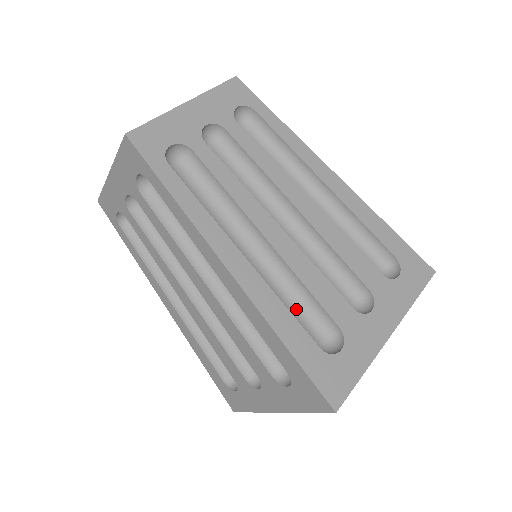
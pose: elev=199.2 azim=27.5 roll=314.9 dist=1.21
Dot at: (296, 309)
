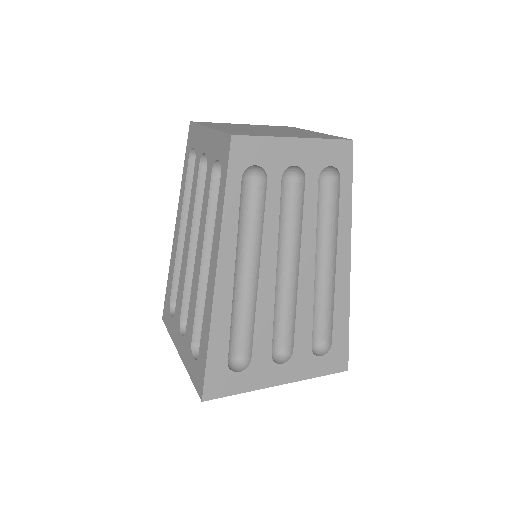
Dot at: (238, 326)
